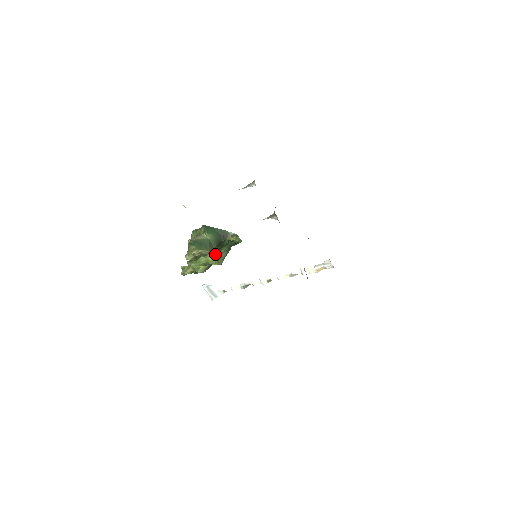
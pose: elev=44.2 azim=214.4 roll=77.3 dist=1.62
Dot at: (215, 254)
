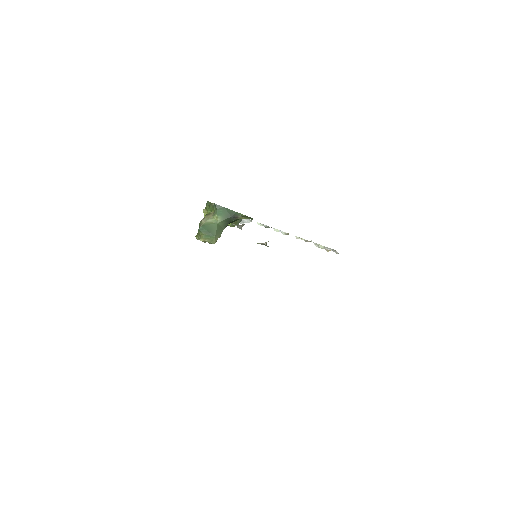
Dot at: occluded
